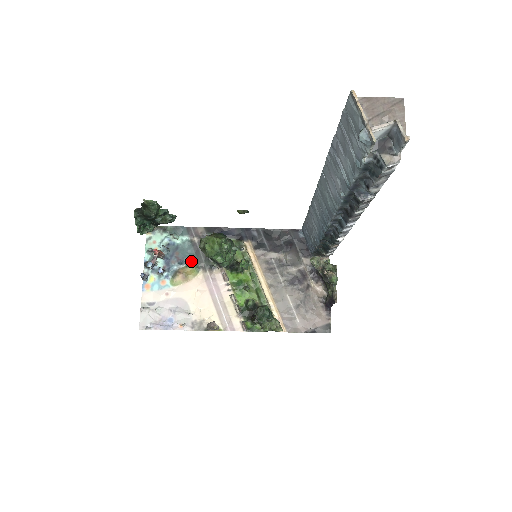
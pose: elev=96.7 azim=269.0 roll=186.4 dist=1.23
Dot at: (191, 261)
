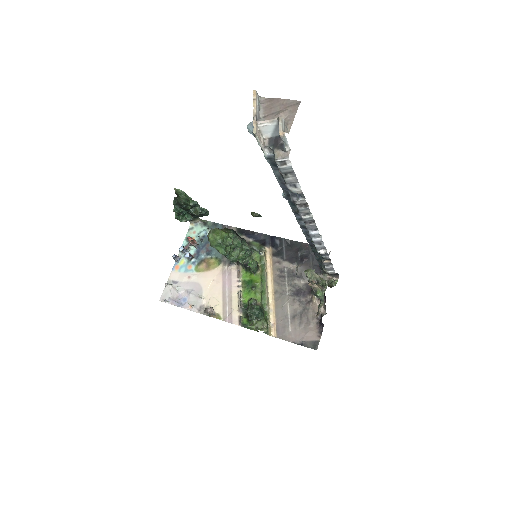
Dot at: (217, 254)
